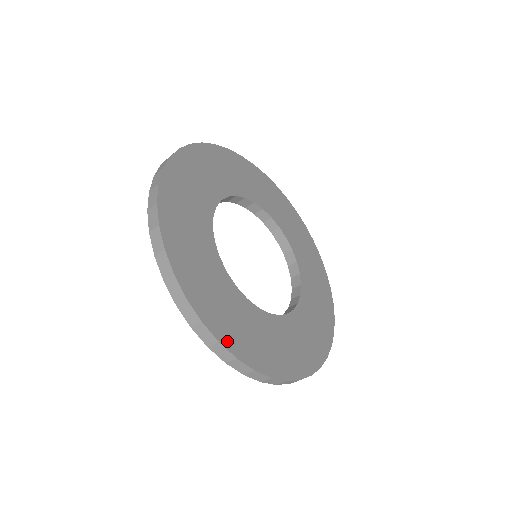
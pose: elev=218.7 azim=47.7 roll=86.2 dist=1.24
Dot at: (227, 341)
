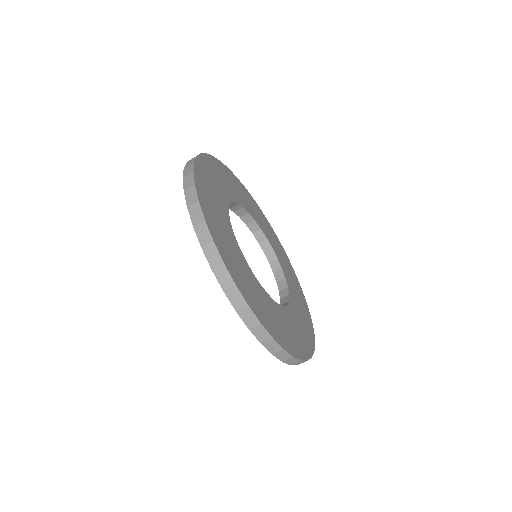
Dot at: (241, 289)
